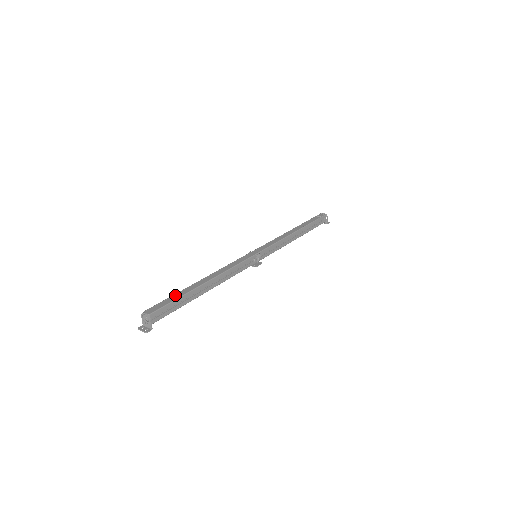
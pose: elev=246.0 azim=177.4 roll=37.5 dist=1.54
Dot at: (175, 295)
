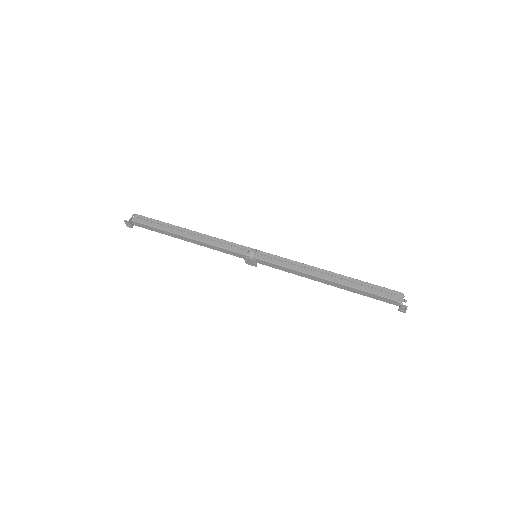
Dot at: occluded
